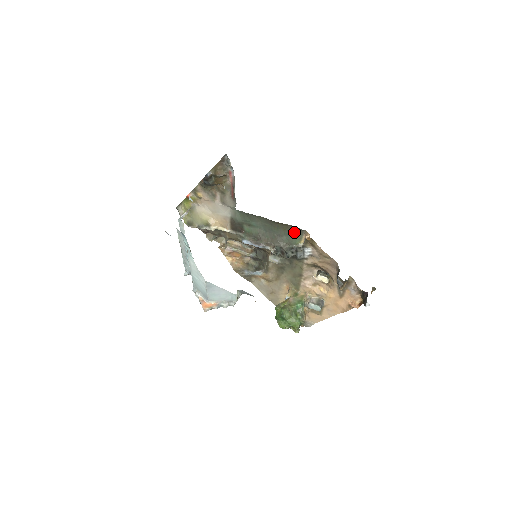
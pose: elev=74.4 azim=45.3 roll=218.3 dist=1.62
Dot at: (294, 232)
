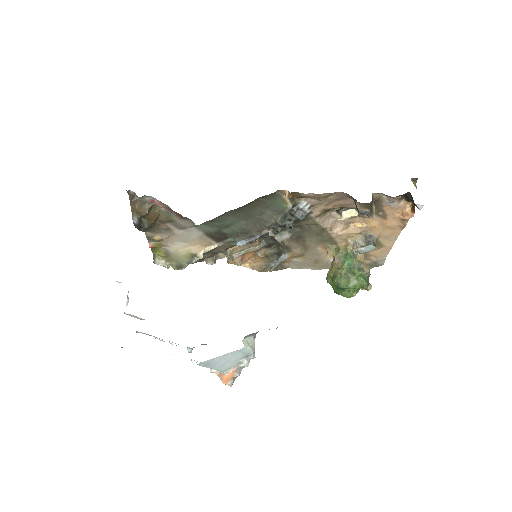
Dot at: (270, 200)
